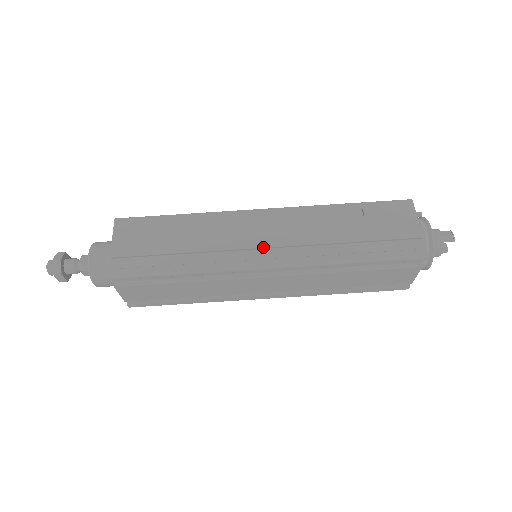
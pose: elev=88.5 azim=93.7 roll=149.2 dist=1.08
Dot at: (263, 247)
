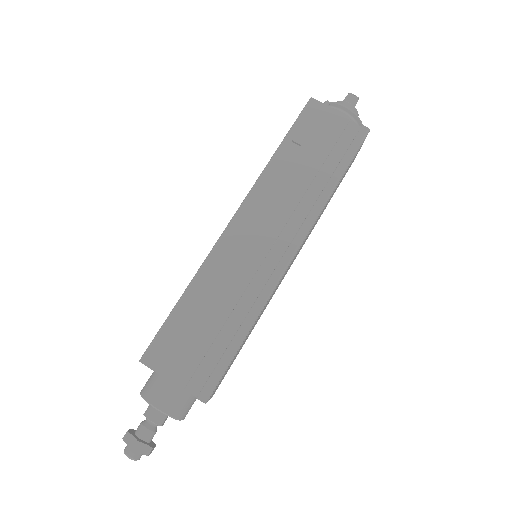
Dot at: (272, 246)
